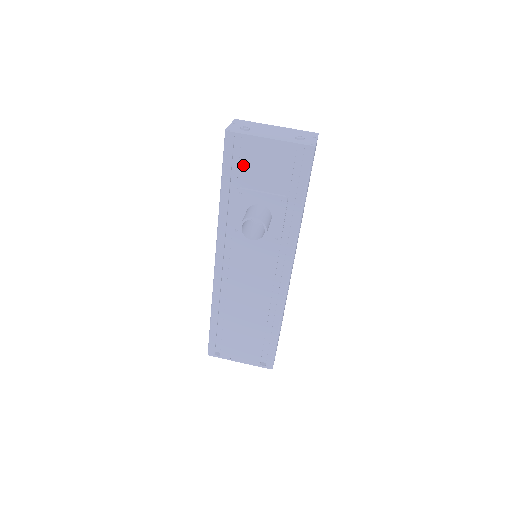
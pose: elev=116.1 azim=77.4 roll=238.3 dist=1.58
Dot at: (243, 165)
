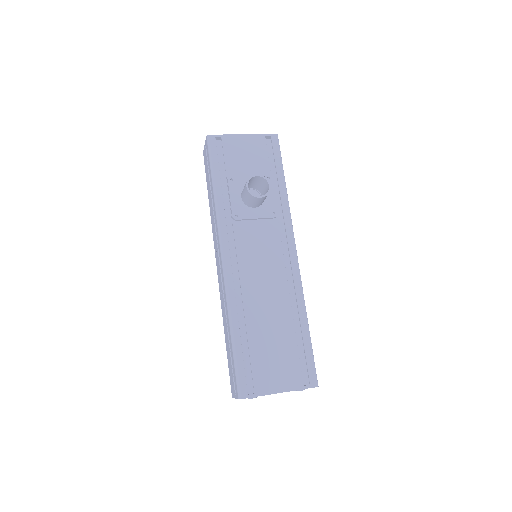
Dot at: (228, 158)
